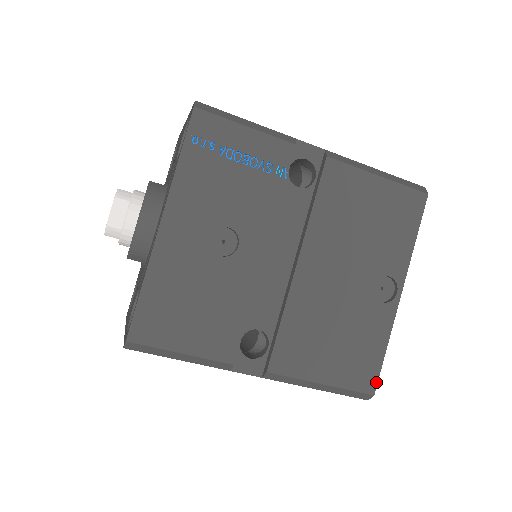
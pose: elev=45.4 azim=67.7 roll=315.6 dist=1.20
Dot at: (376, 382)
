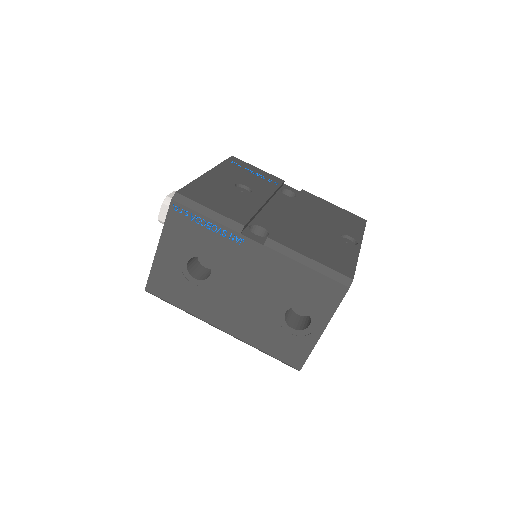
Dot at: (353, 274)
